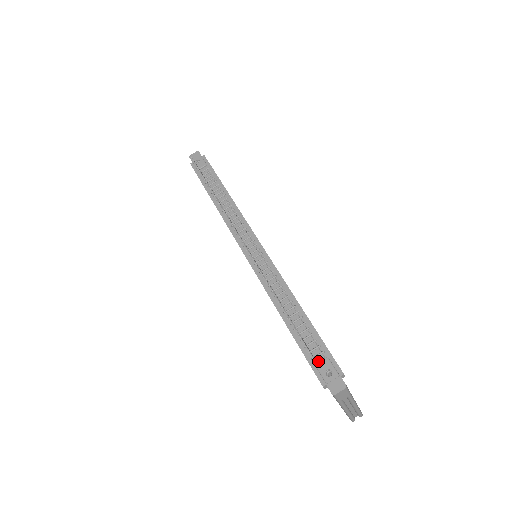
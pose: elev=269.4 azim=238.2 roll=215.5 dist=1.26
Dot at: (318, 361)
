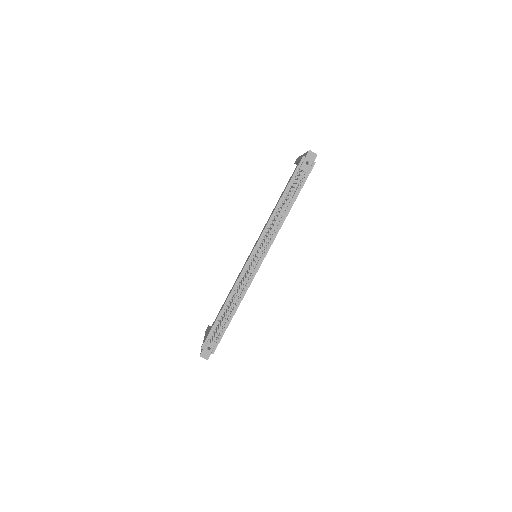
Dot at: occluded
